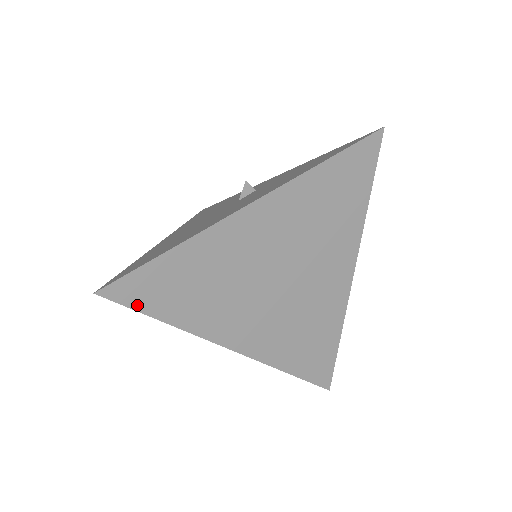
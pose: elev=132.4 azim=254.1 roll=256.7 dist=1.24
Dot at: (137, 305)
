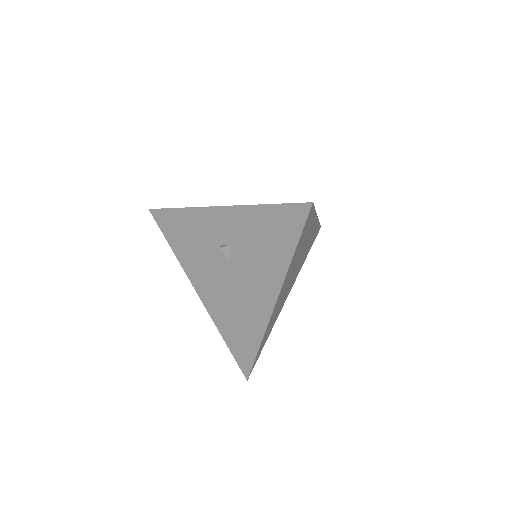
Dot at: (258, 357)
